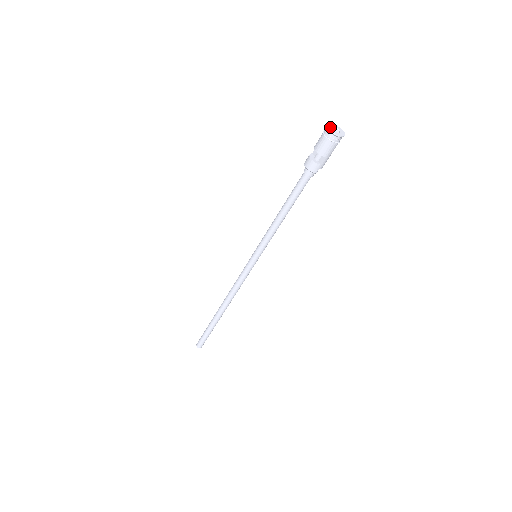
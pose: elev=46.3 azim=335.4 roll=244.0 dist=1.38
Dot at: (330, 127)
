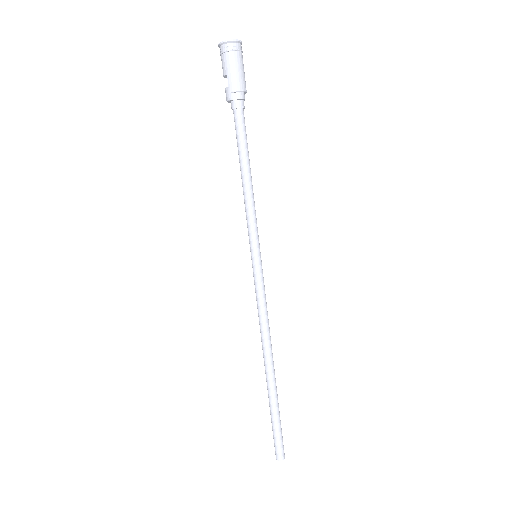
Dot at: occluded
